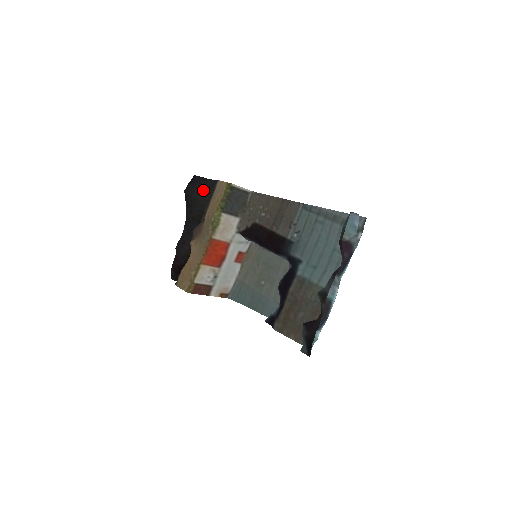
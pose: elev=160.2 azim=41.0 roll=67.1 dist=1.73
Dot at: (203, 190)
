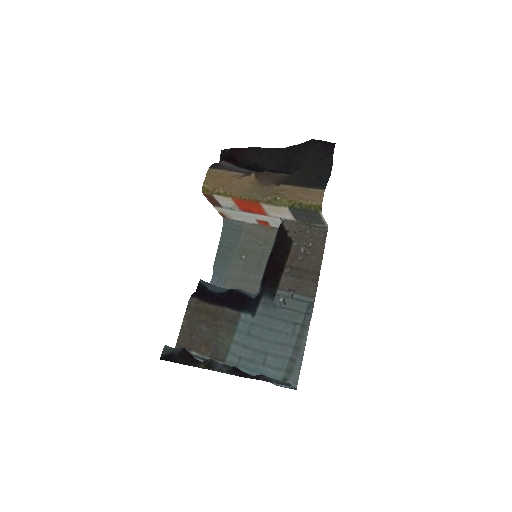
Dot at: (315, 168)
